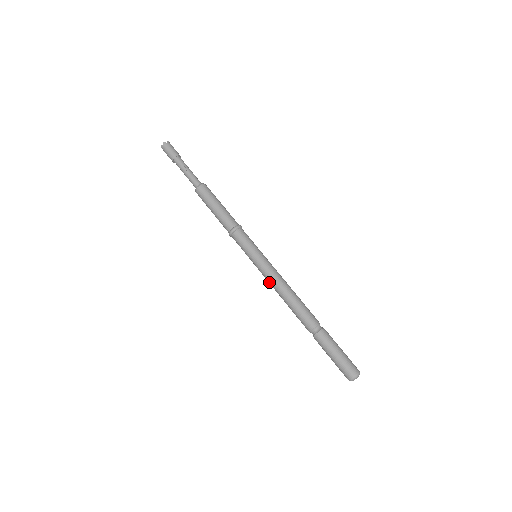
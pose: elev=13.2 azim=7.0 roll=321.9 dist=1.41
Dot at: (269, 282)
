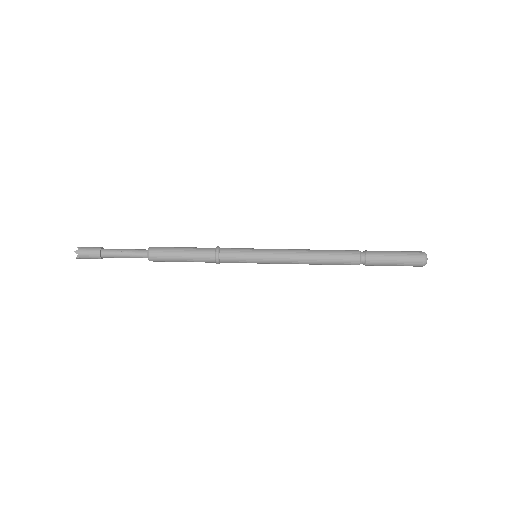
Dot at: (289, 263)
